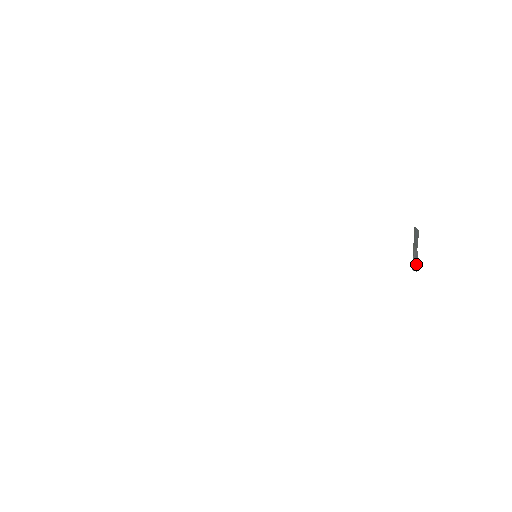
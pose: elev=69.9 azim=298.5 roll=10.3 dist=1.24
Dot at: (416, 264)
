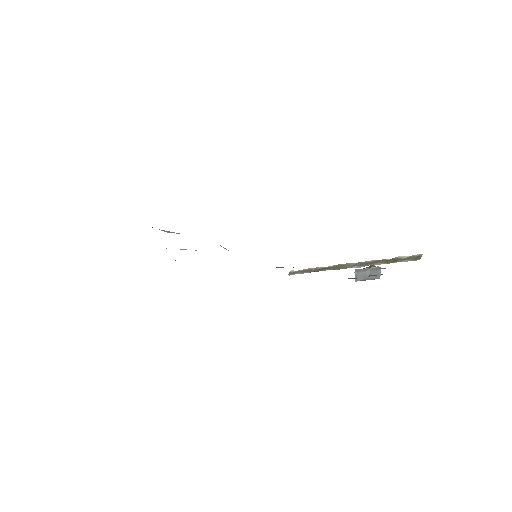
Dot at: (359, 279)
